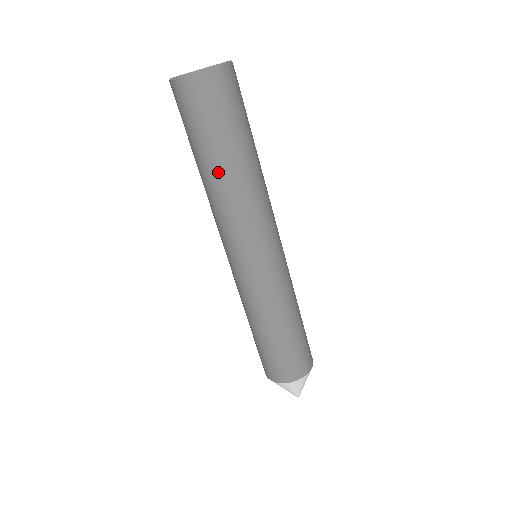
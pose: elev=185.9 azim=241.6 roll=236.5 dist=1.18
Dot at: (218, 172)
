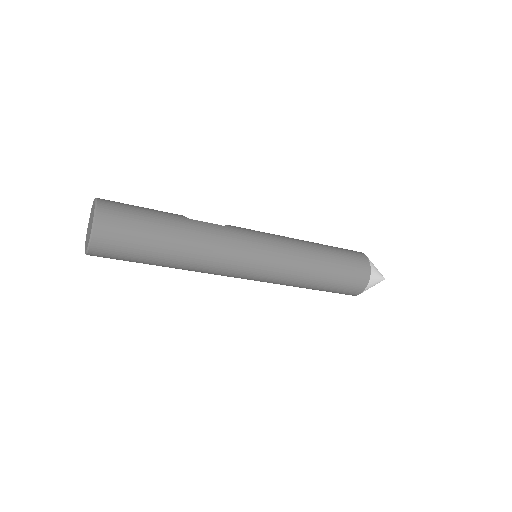
Dot at: (172, 265)
